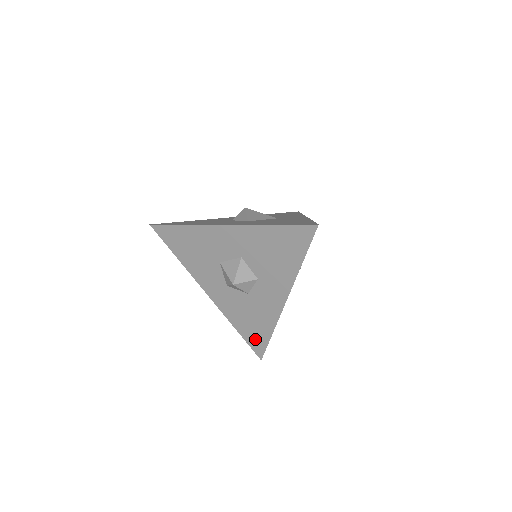
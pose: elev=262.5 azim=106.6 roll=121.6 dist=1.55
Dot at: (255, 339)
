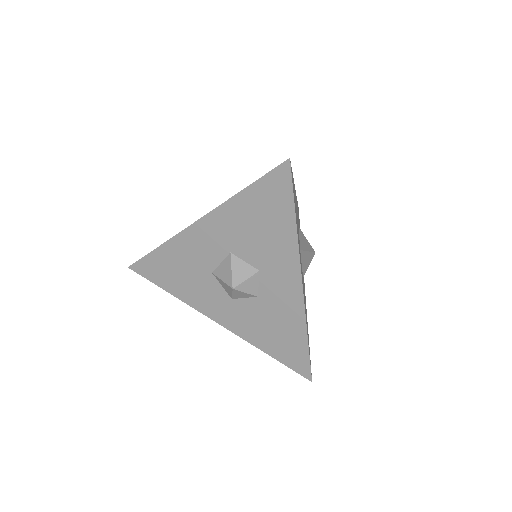
Dot at: (292, 355)
